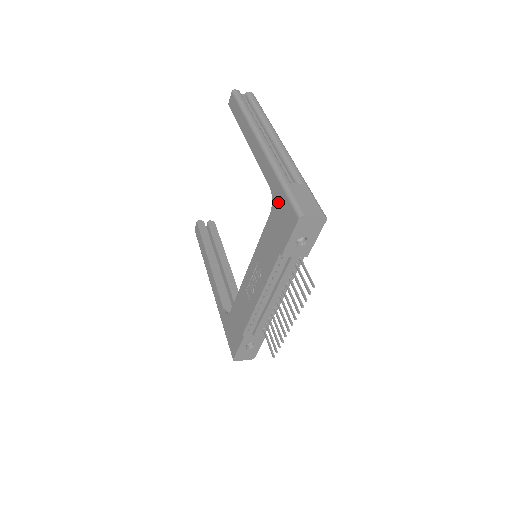
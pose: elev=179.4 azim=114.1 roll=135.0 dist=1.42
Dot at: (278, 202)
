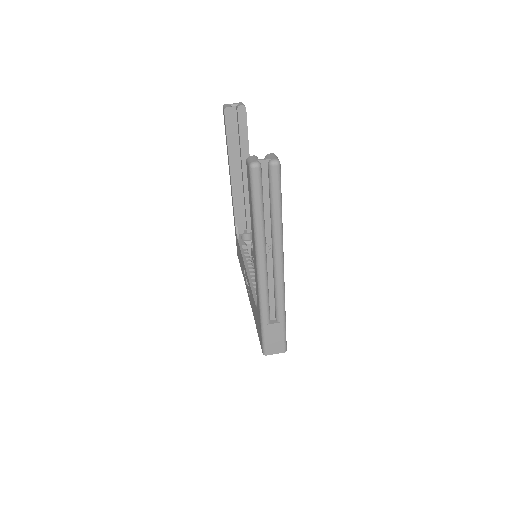
Dot at: (258, 319)
